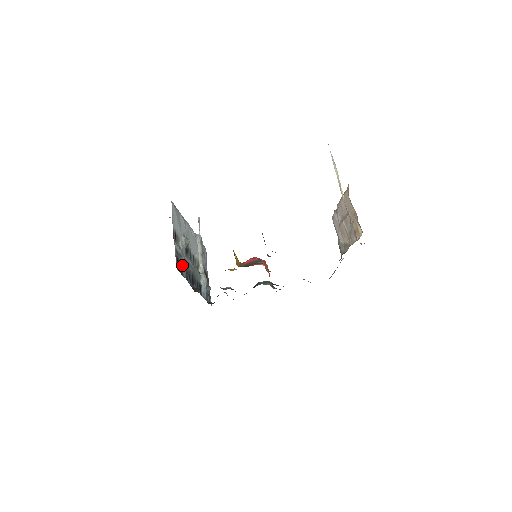
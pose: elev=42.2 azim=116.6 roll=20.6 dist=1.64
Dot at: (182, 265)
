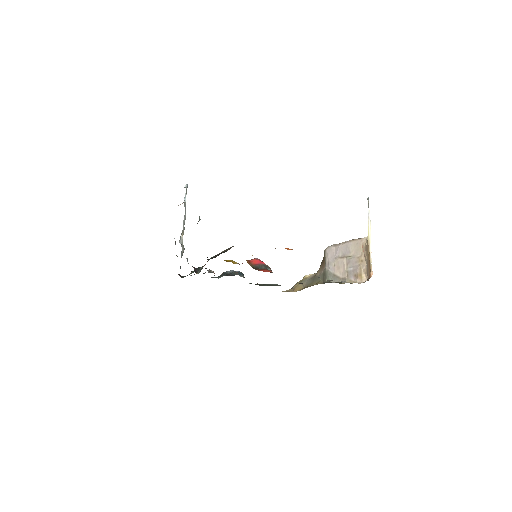
Dot at: occluded
